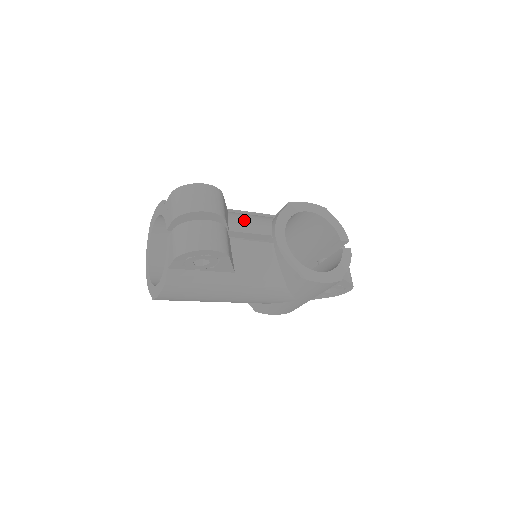
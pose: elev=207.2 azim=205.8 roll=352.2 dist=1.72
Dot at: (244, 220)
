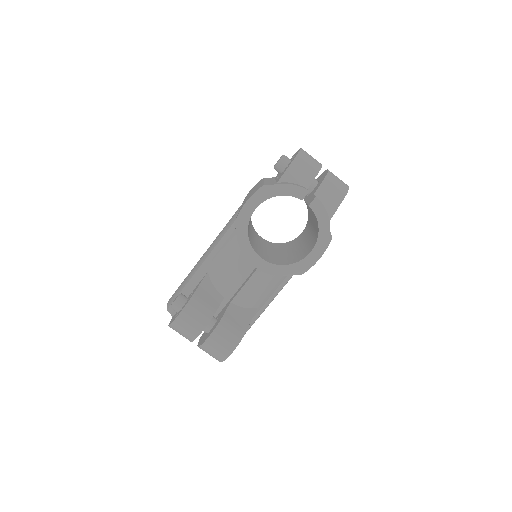
Dot at: (223, 272)
